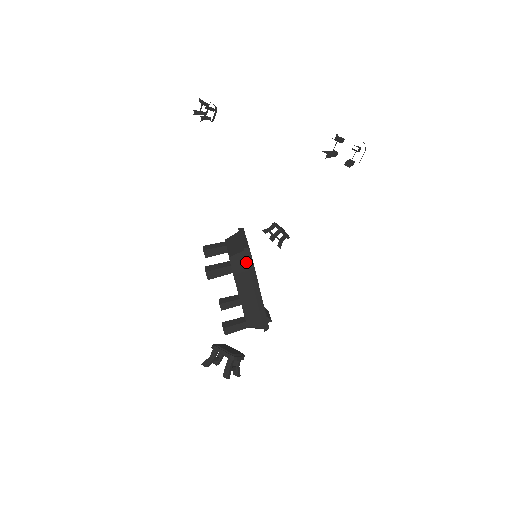
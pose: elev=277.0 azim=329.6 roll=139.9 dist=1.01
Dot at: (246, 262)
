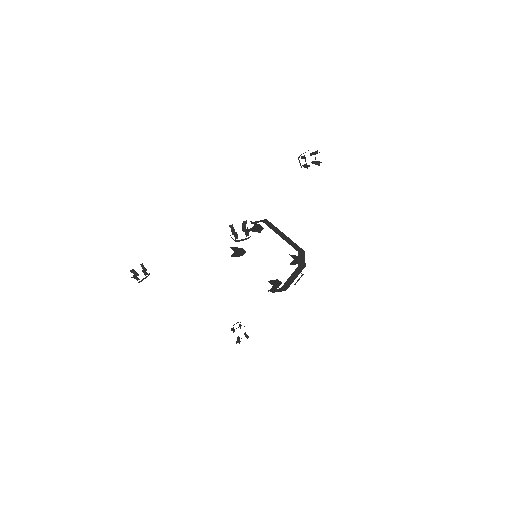
Dot at: (261, 220)
